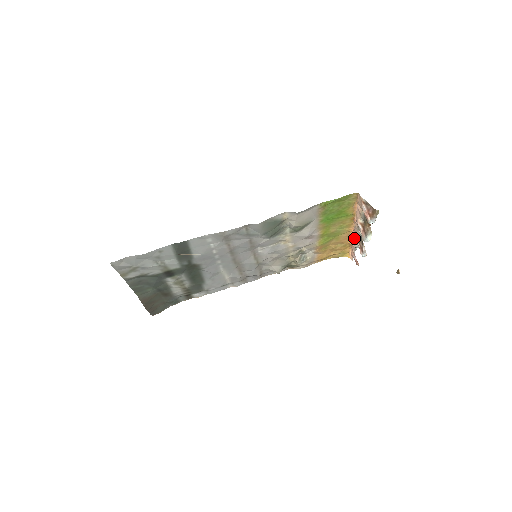
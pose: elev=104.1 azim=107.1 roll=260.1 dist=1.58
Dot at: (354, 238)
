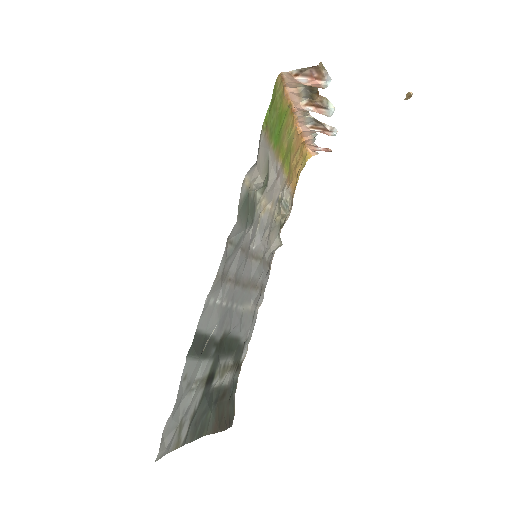
Dot at: (306, 130)
